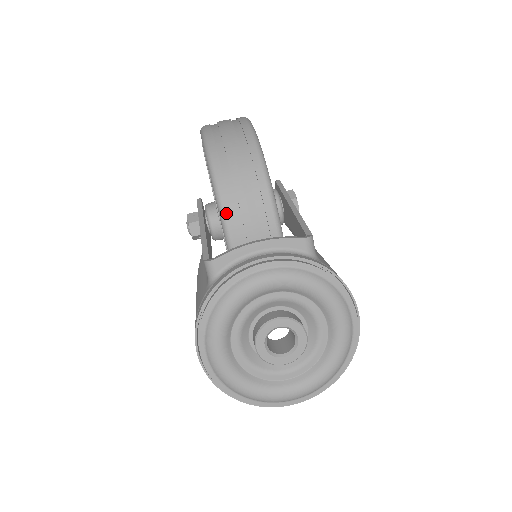
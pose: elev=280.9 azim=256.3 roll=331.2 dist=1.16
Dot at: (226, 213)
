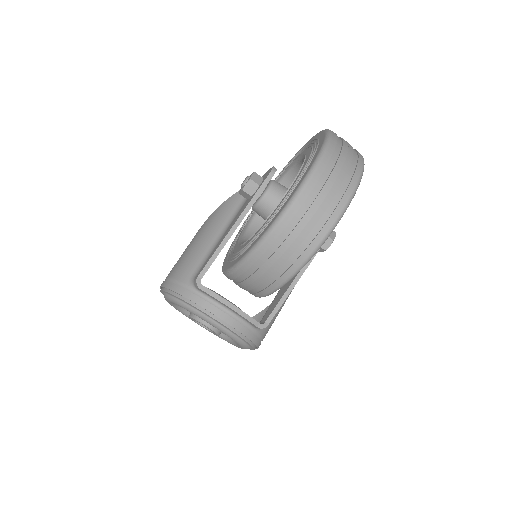
Dot at: (237, 272)
